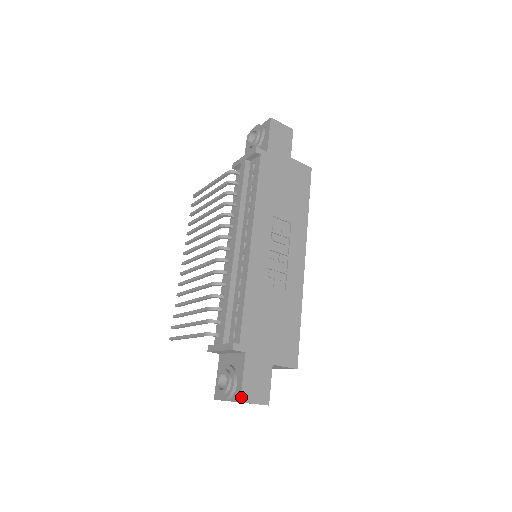
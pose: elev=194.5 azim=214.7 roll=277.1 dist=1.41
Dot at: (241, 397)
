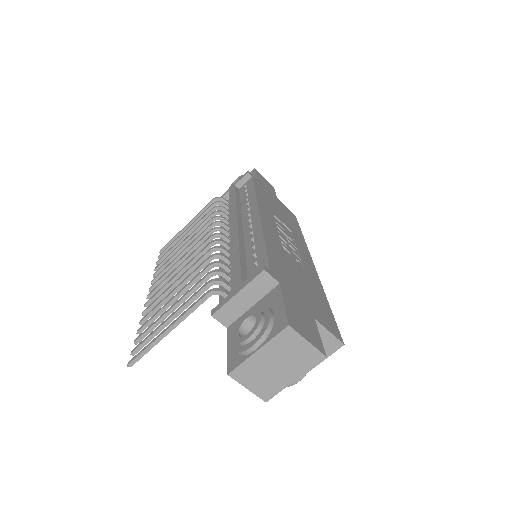
Dot at: (288, 321)
